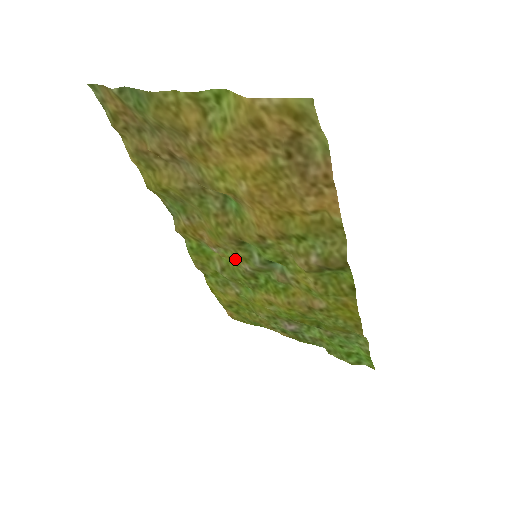
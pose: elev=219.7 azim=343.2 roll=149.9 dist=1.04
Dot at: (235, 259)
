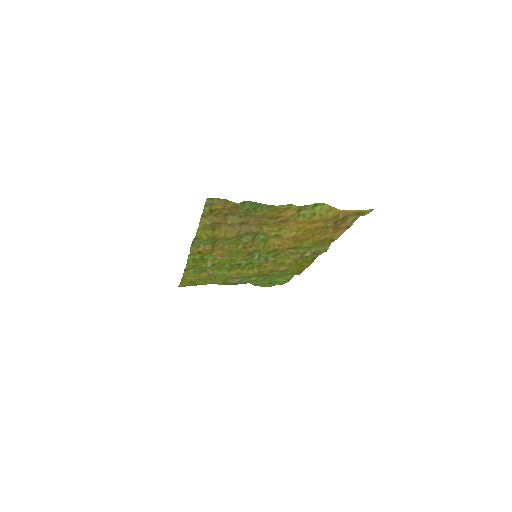
Dot at: (236, 260)
